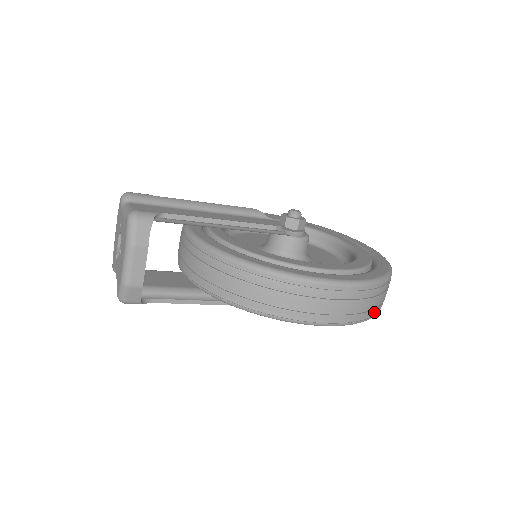
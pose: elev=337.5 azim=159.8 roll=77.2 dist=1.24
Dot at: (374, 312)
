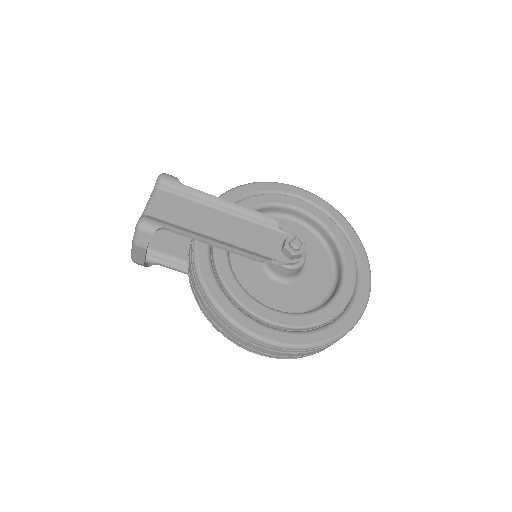
Dot at: (308, 355)
